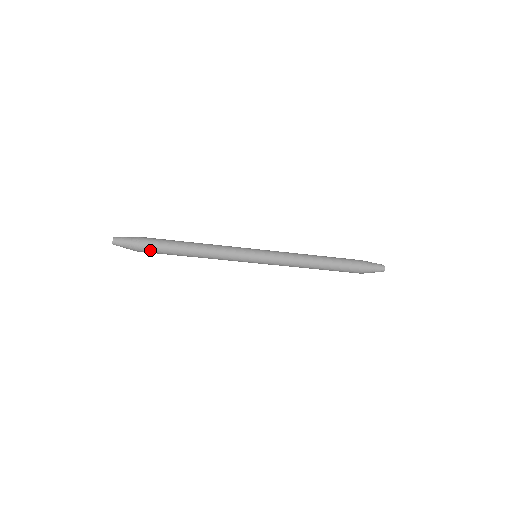
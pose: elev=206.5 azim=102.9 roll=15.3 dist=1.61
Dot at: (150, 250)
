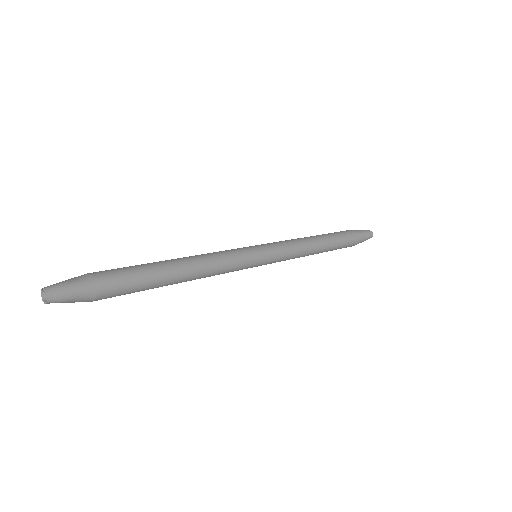
Dot at: (117, 293)
